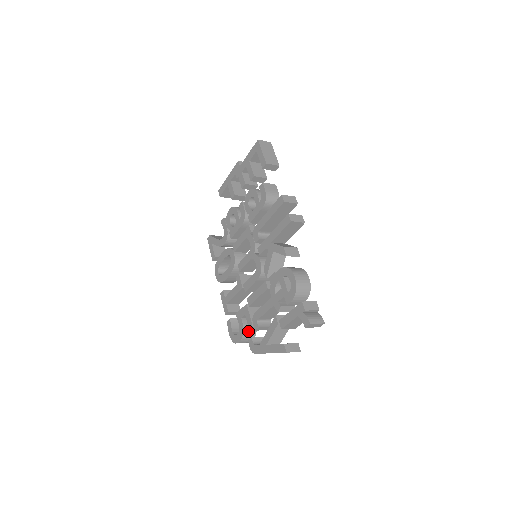
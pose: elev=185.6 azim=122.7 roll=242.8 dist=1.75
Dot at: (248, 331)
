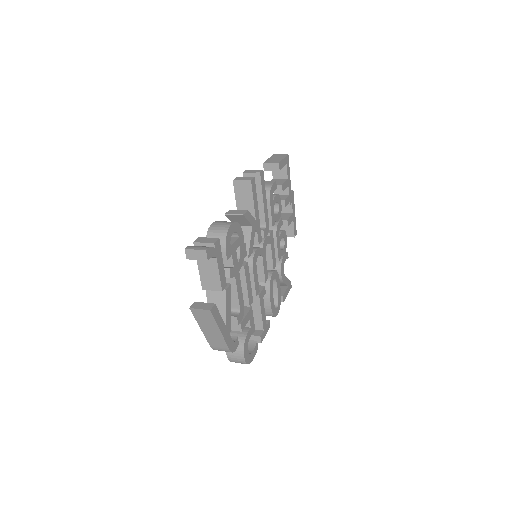
Dot at: occluded
